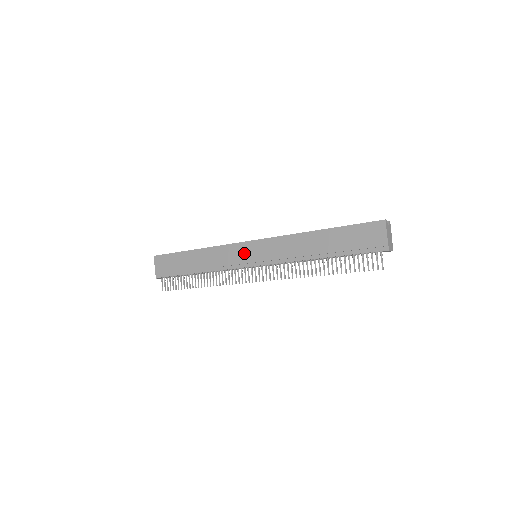
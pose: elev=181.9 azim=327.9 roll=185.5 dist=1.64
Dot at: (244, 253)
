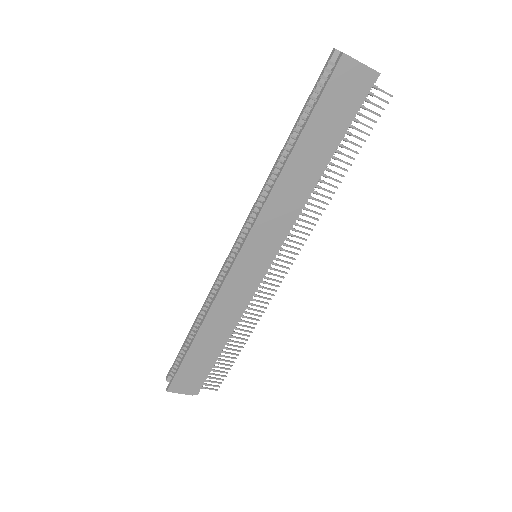
Dot at: (247, 271)
